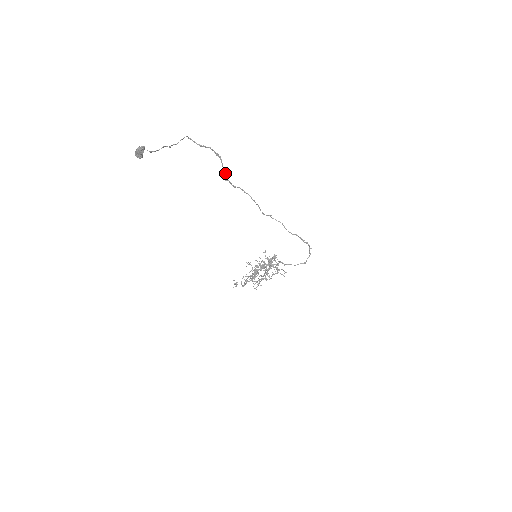
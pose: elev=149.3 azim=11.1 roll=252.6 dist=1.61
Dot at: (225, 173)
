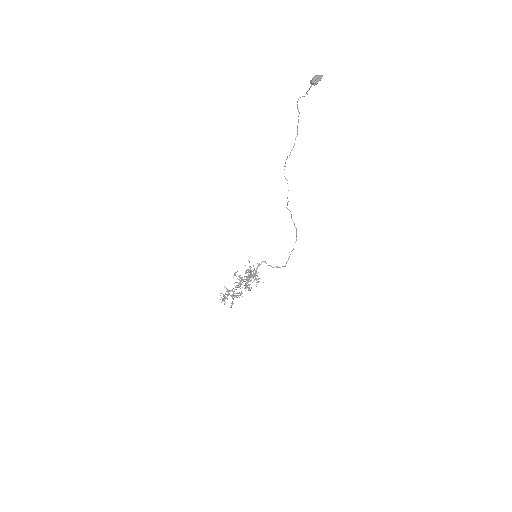
Dot at: (293, 146)
